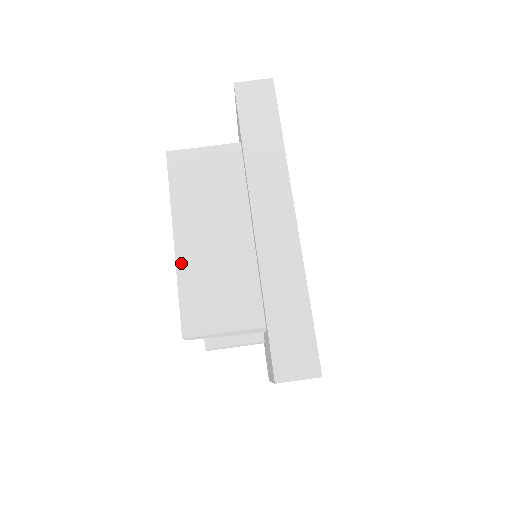
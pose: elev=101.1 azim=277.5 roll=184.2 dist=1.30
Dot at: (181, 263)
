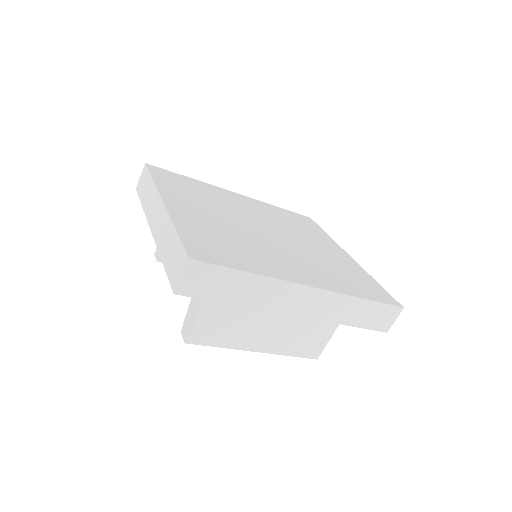
Dot at: (275, 351)
